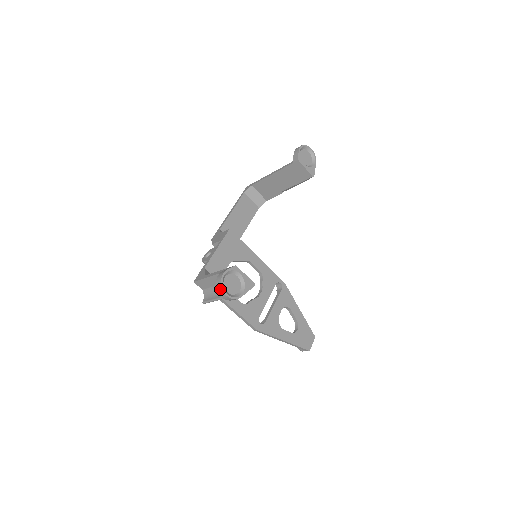
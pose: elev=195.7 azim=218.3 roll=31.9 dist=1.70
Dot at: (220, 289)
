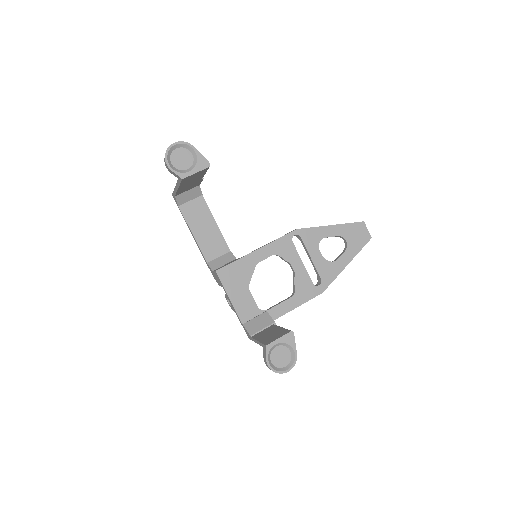
Dot at: (279, 373)
